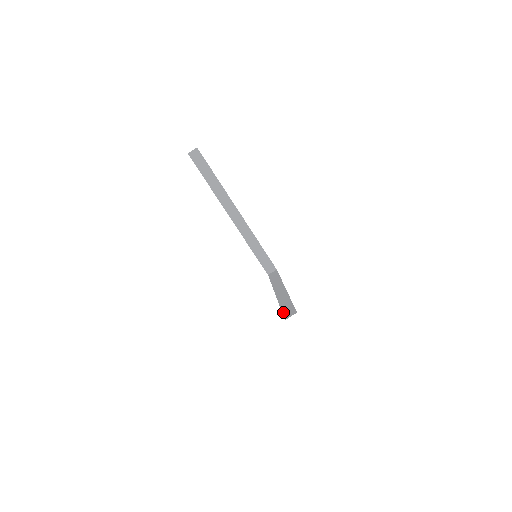
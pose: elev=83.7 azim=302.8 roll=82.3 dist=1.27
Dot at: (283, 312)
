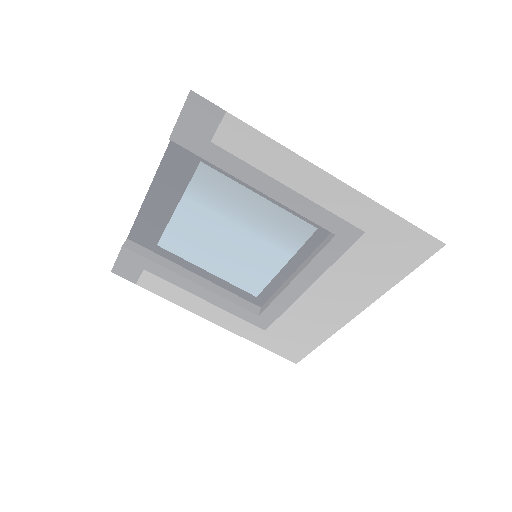
Dot at: (324, 246)
